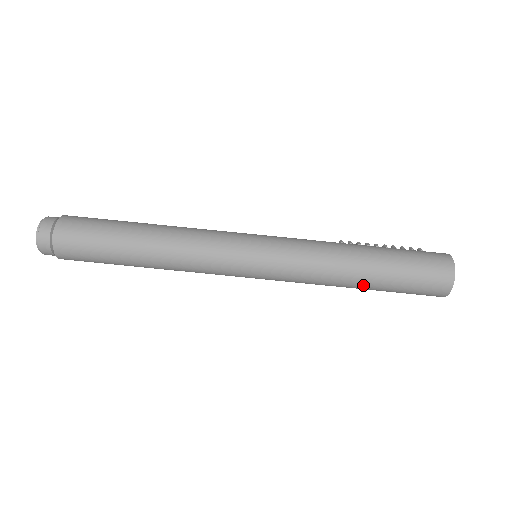
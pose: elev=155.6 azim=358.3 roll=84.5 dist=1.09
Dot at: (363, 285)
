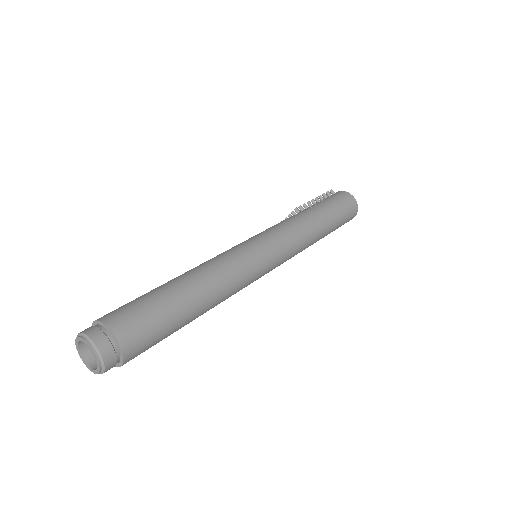
Dot at: occluded
